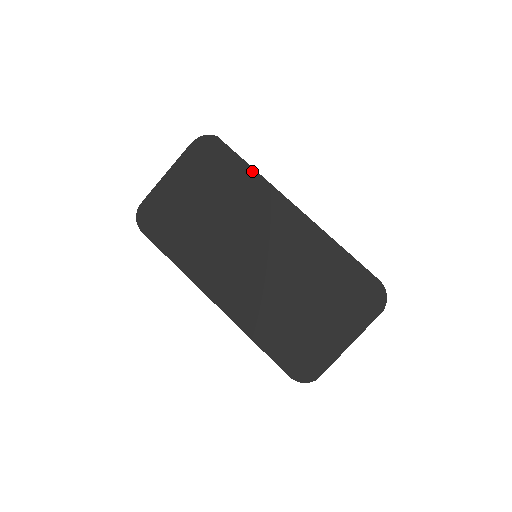
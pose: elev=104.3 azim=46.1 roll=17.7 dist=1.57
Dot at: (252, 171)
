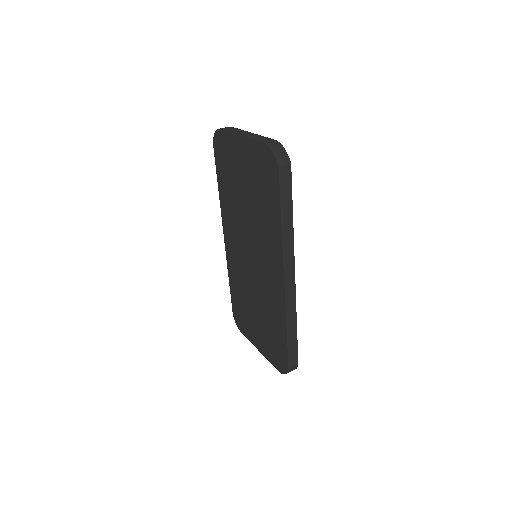
Dot at: (280, 224)
